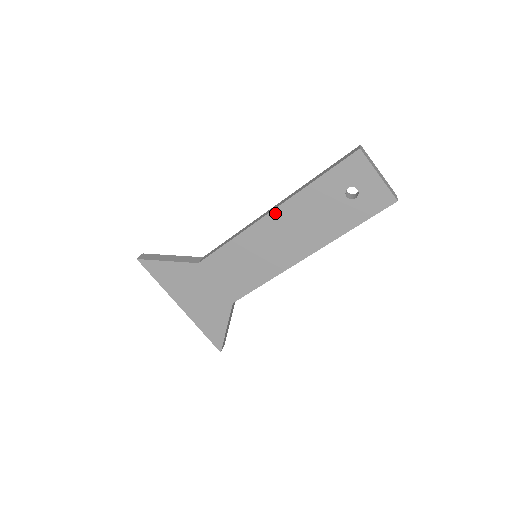
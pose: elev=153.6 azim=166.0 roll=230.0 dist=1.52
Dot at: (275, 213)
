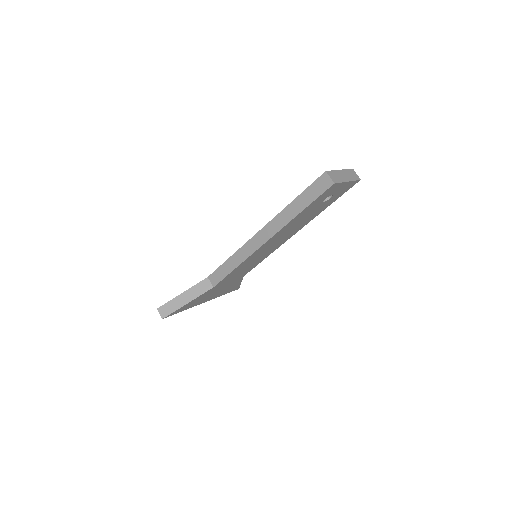
Dot at: (270, 240)
